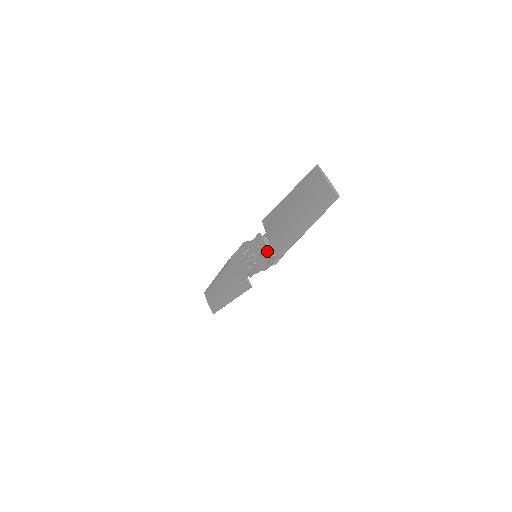
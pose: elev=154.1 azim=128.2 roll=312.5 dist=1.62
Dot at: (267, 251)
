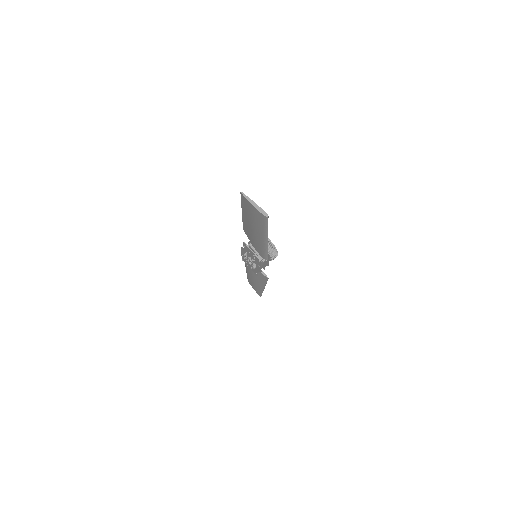
Dot at: (255, 256)
